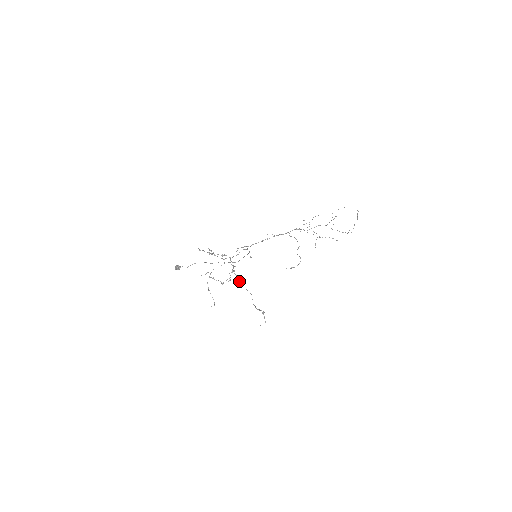
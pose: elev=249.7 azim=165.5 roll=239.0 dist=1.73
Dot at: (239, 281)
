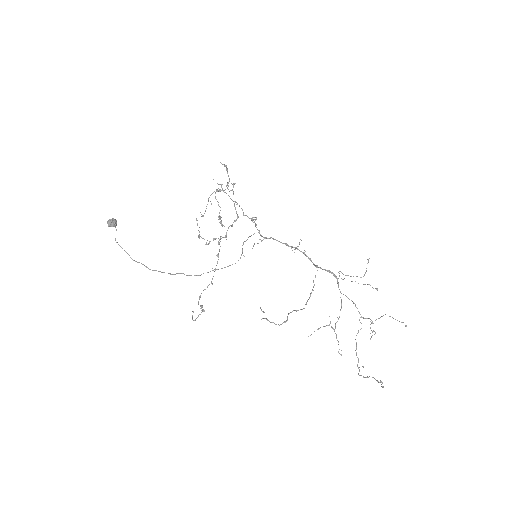
Dot at: occluded
